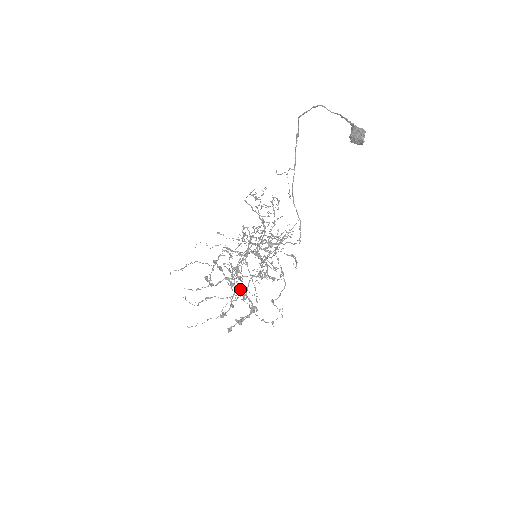
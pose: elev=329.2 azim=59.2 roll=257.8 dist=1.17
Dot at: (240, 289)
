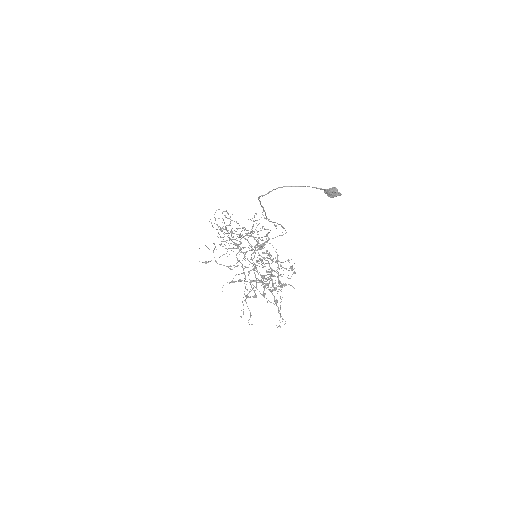
Dot at: occluded
